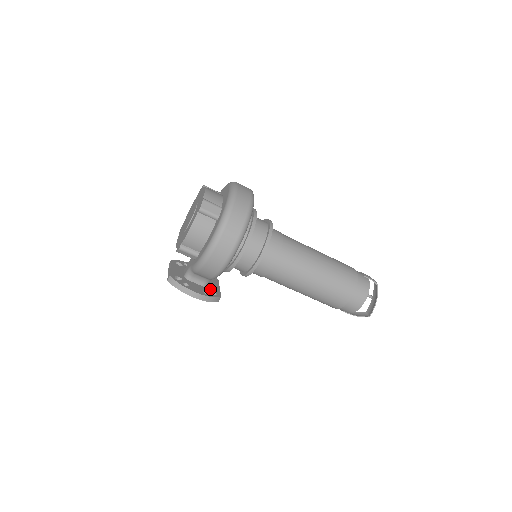
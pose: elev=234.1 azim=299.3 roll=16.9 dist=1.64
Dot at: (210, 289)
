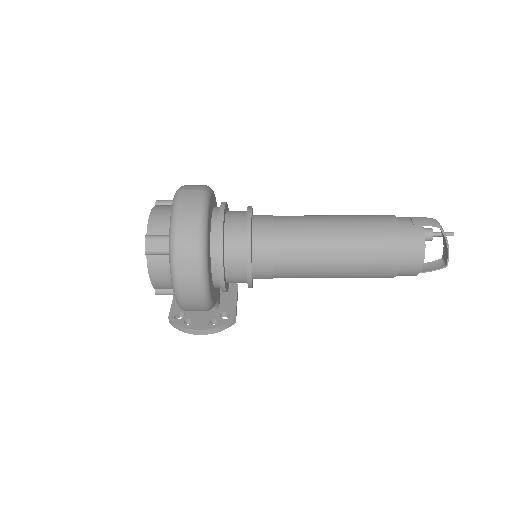
Dot at: (222, 311)
